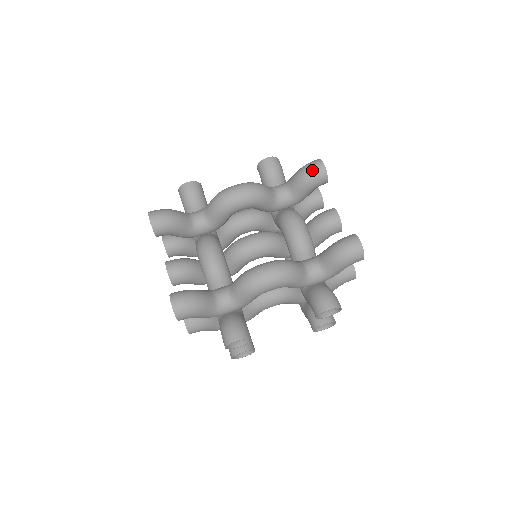
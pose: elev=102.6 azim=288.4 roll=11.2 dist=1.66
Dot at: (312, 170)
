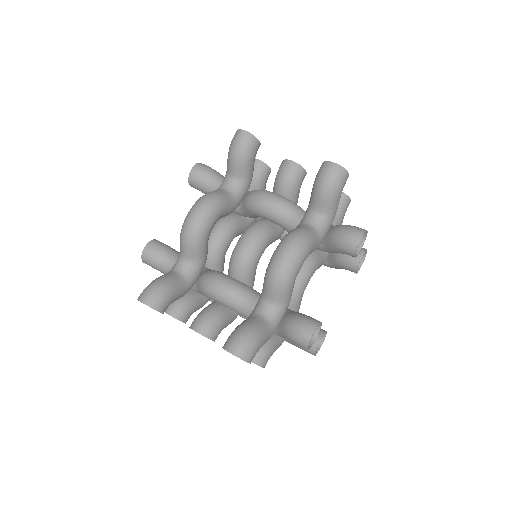
Dot at: (240, 144)
